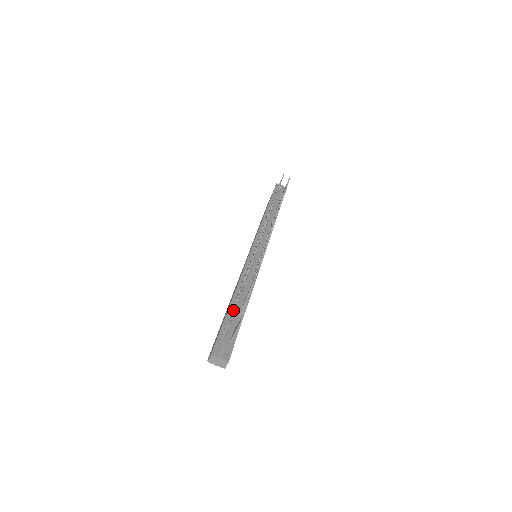
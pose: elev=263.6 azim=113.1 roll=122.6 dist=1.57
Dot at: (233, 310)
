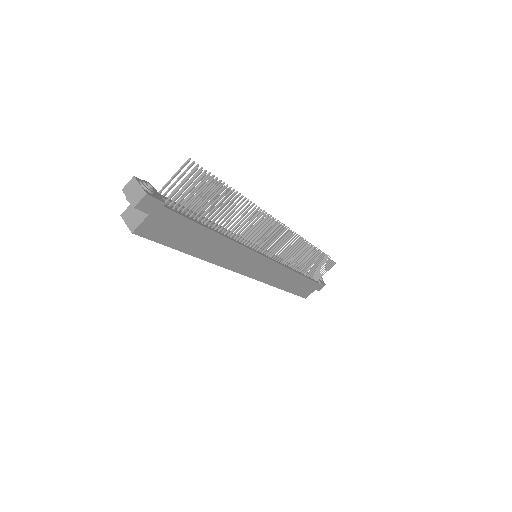
Dot at: (199, 169)
